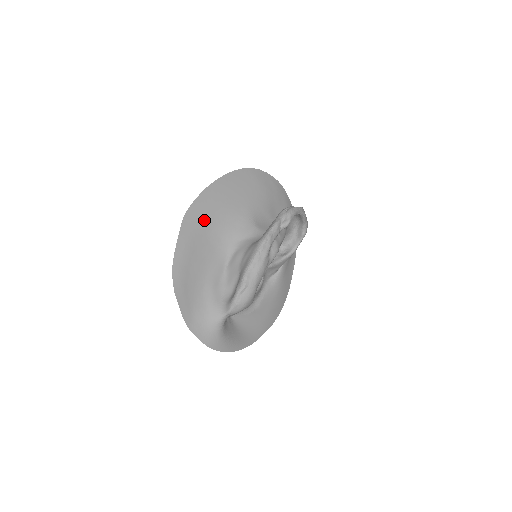
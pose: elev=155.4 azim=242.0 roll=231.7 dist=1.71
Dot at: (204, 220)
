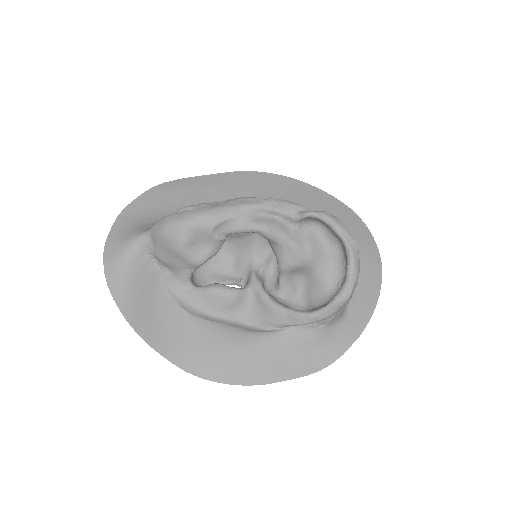
Dot at: (253, 189)
